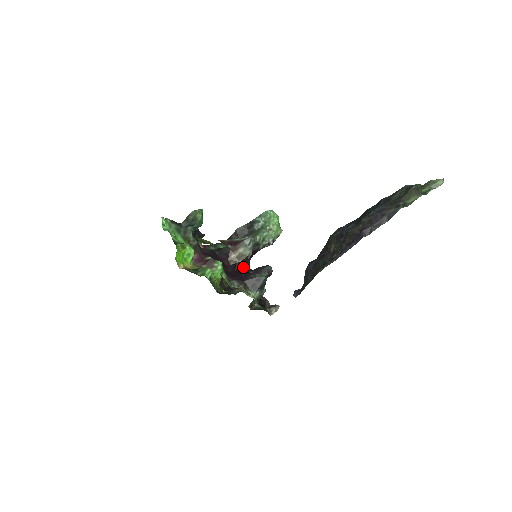
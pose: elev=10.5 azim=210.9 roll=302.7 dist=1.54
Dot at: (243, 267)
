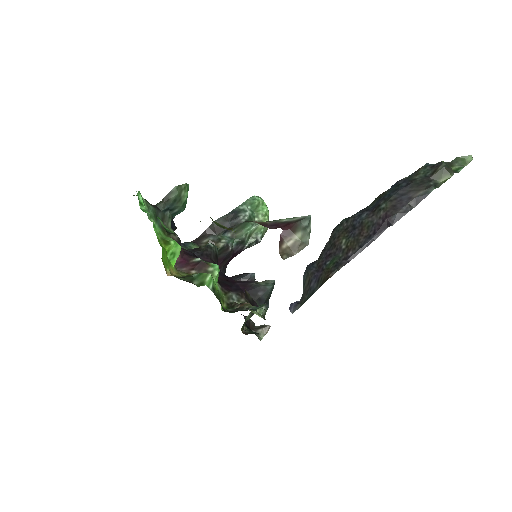
Dot at: occluded
